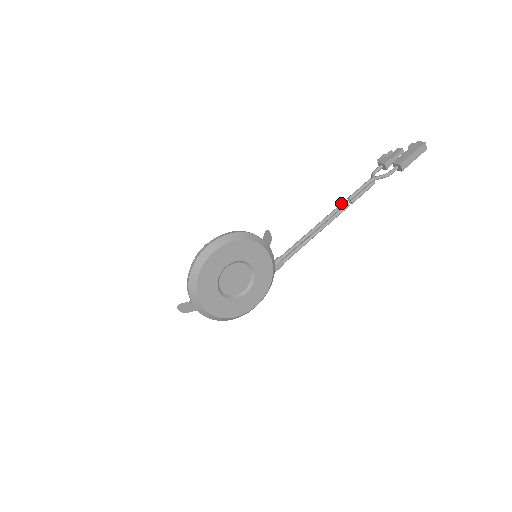
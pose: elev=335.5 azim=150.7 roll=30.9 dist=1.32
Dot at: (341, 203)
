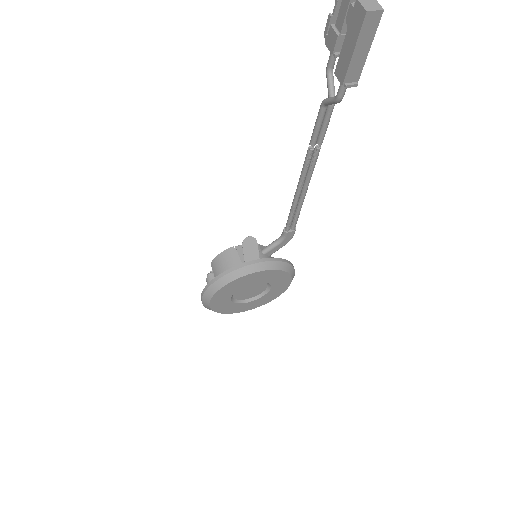
Dot at: occluded
